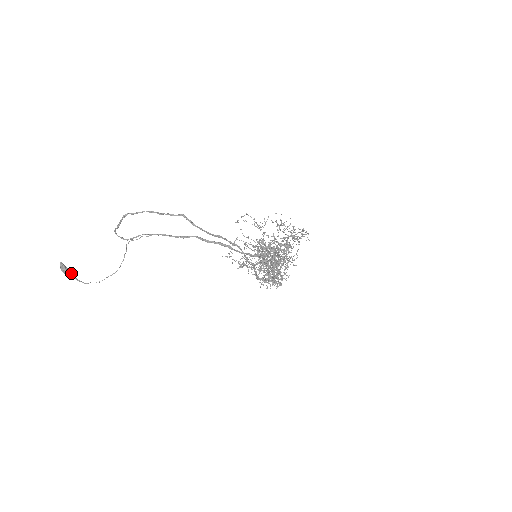
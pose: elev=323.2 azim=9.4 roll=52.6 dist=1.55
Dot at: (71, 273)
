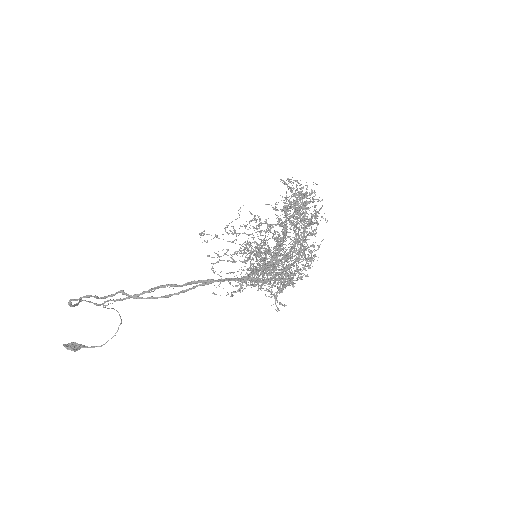
Dot at: (81, 347)
